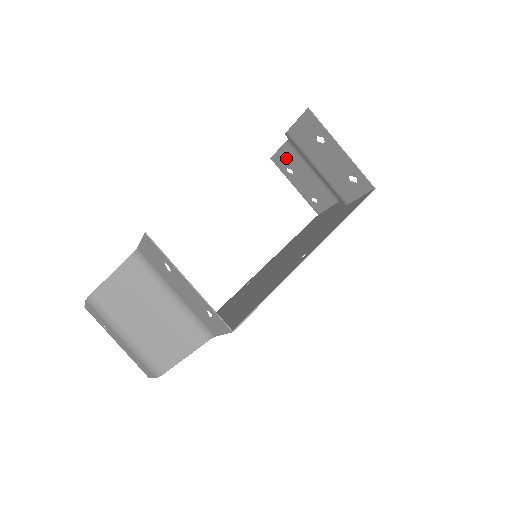
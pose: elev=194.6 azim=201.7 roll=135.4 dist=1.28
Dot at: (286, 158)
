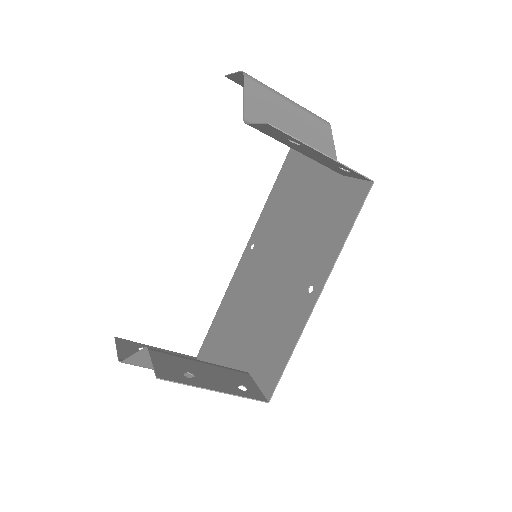
Dot at: occluded
